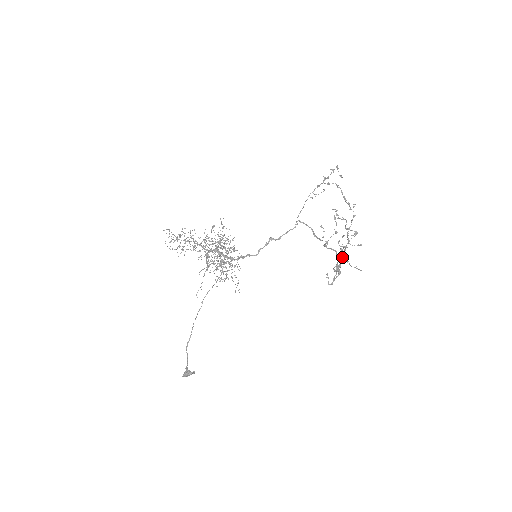
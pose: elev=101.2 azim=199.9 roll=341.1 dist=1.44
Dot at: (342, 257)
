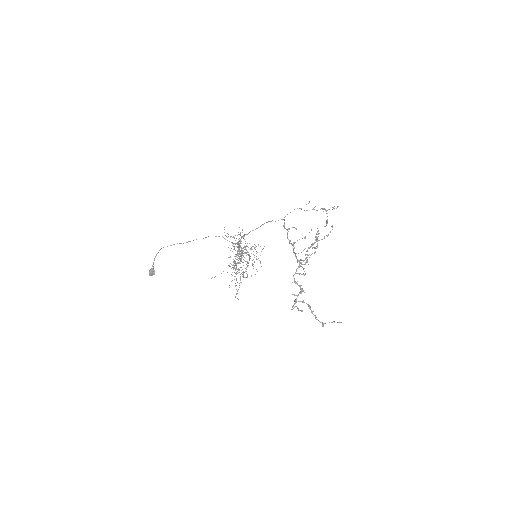
Dot at: (302, 264)
